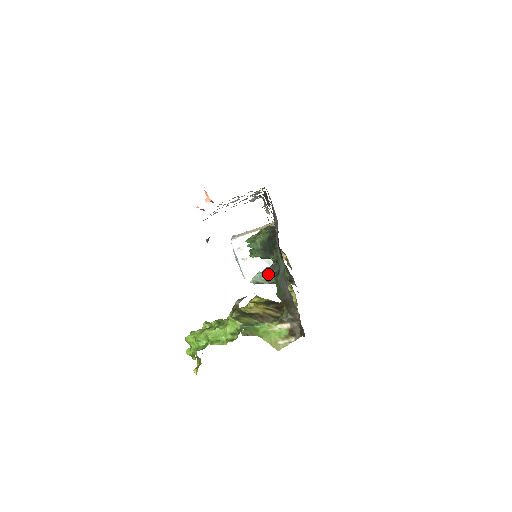
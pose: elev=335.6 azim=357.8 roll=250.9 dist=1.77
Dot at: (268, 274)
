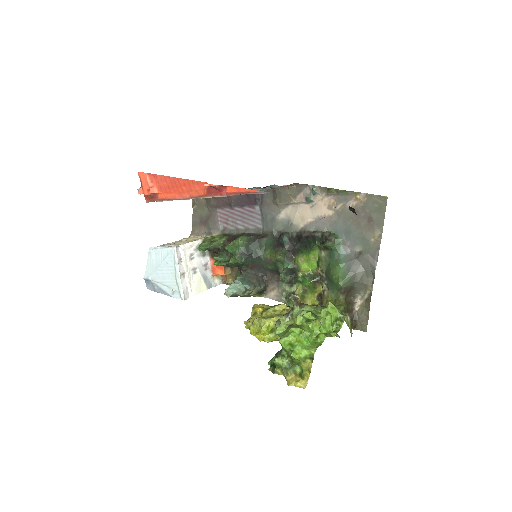
Dot at: (247, 283)
